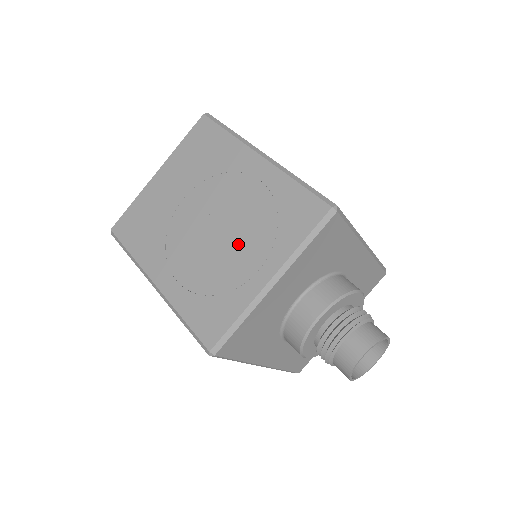
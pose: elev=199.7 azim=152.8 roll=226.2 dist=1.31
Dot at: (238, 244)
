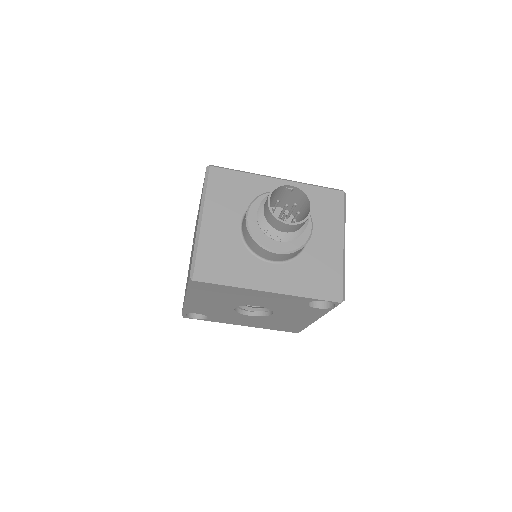
Dot at: occluded
